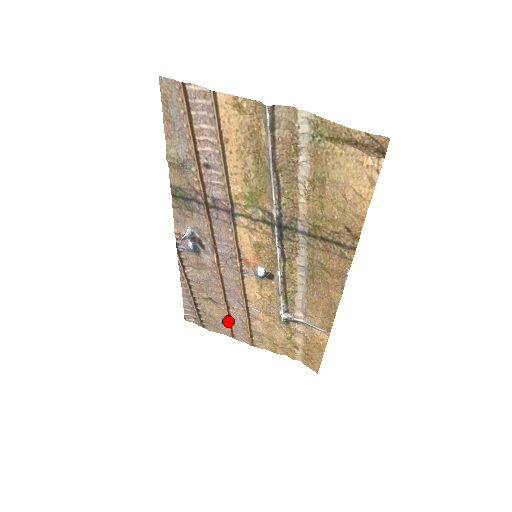
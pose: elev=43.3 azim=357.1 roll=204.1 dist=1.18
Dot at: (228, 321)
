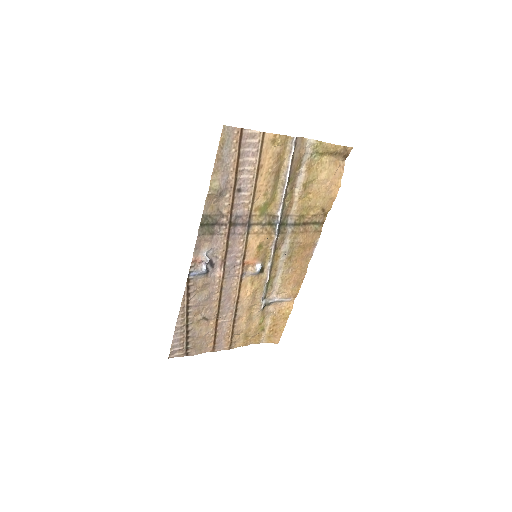
Dot at: (213, 335)
